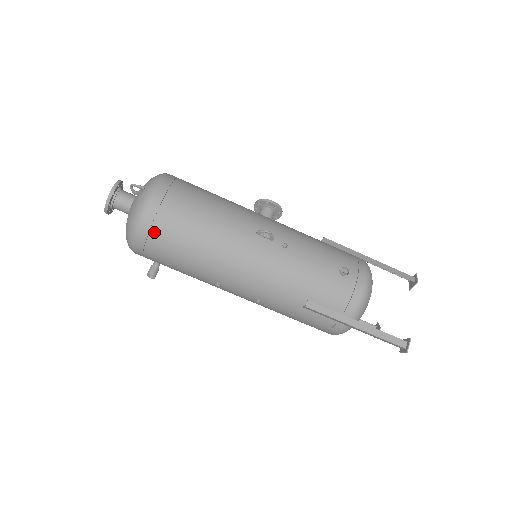
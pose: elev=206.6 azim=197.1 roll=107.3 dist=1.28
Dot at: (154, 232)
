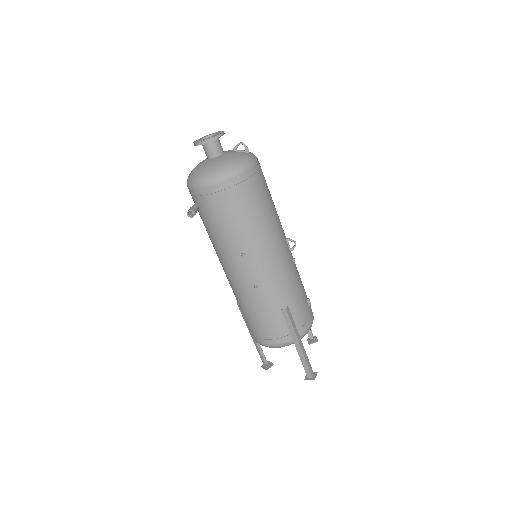
Dot at: (244, 185)
